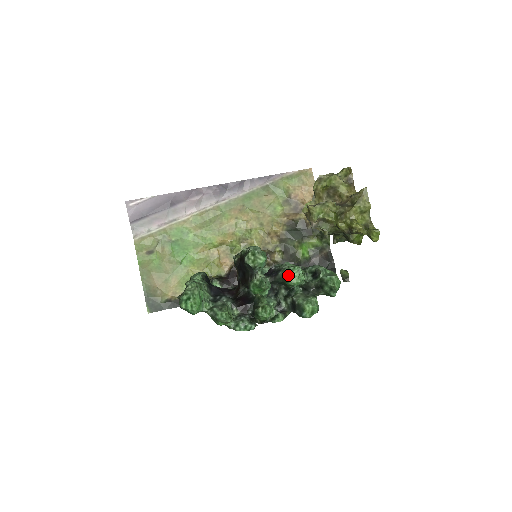
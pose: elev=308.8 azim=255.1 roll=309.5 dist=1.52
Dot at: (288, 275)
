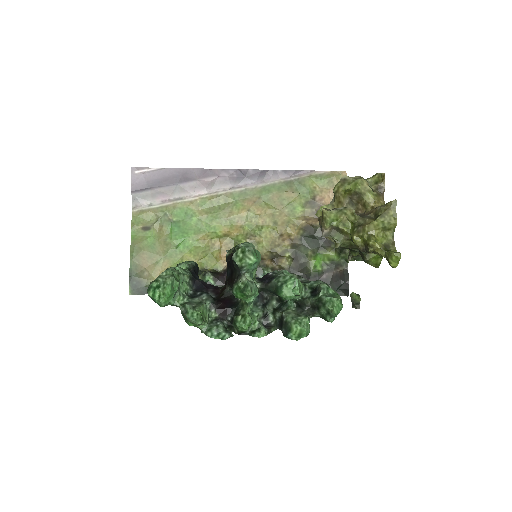
Dot at: (281, 285)
